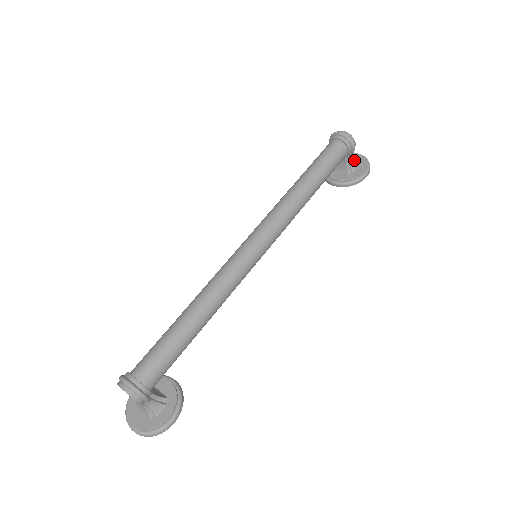
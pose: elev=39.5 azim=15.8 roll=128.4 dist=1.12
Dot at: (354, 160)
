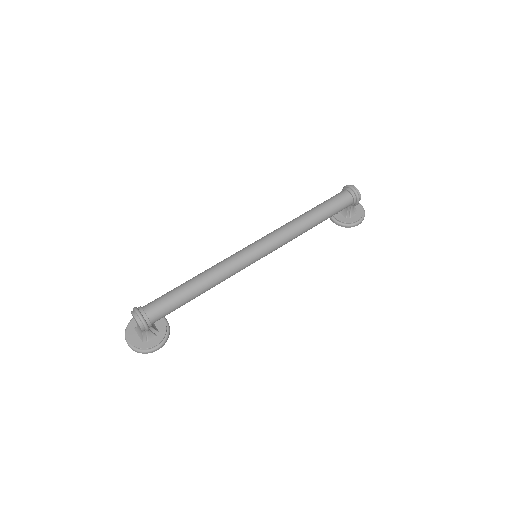
Dot at: (355, 209)
